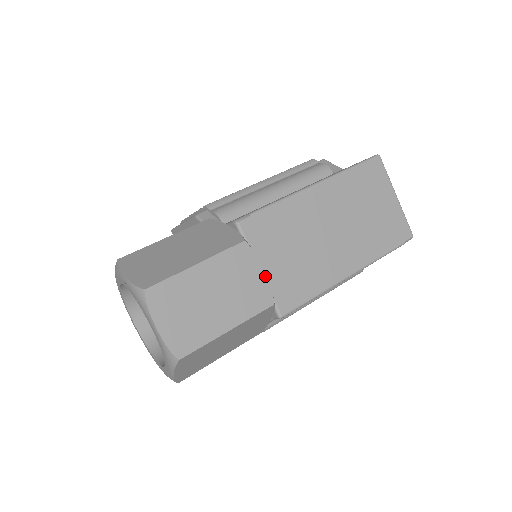
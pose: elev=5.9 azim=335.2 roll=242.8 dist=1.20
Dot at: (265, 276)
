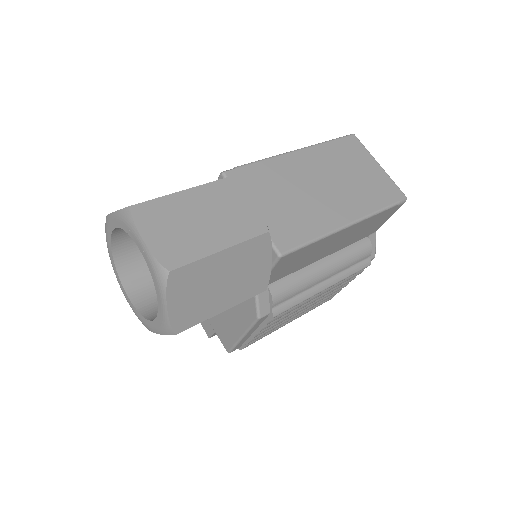
Dot at: (255, 207)
